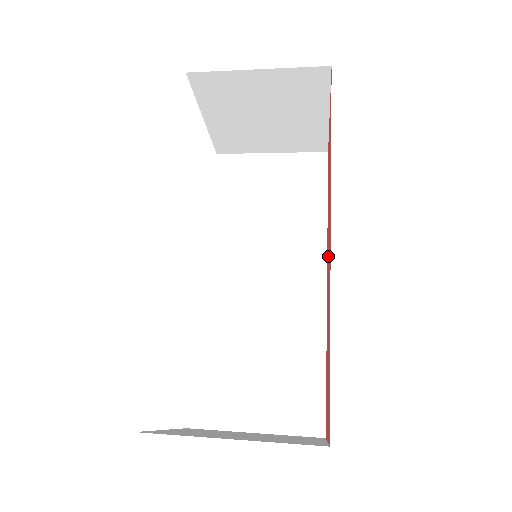
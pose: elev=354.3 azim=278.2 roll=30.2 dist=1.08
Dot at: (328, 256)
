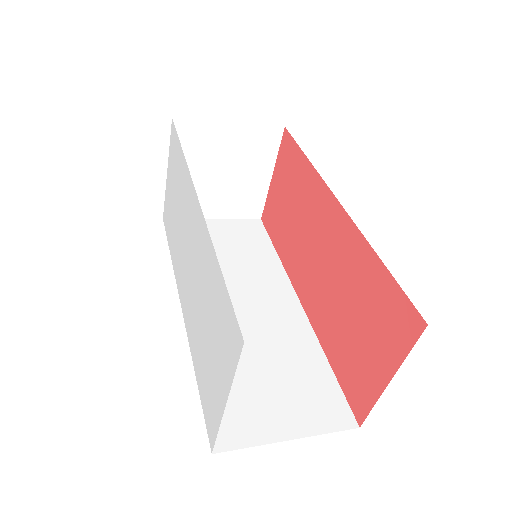
Dot at: (314, 257)
